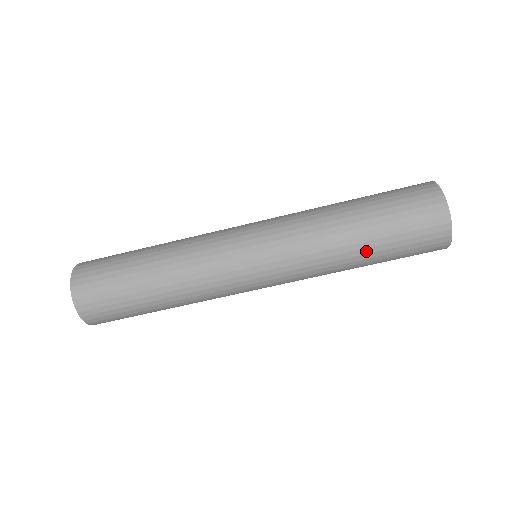
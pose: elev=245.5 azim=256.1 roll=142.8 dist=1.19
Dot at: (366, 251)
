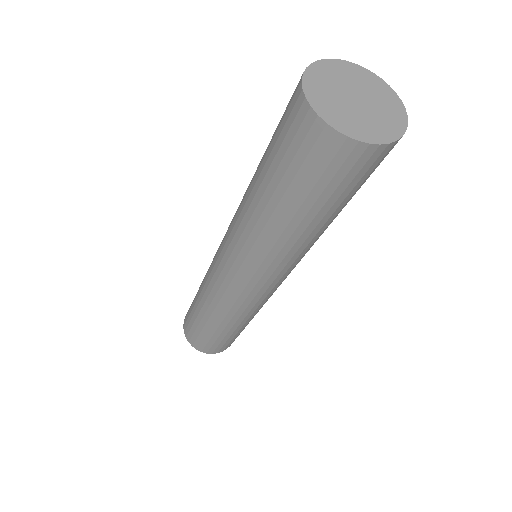
Dot at: (296, 221)
